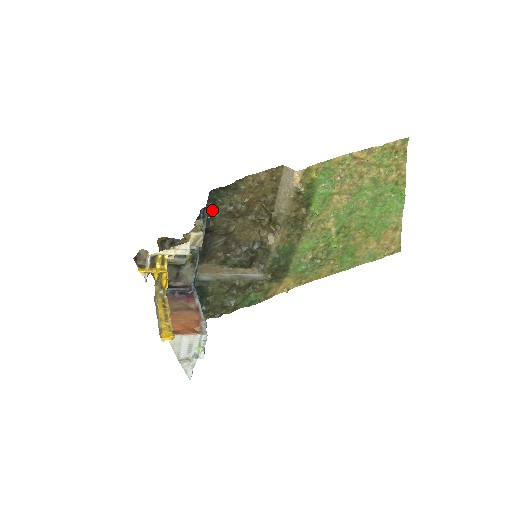
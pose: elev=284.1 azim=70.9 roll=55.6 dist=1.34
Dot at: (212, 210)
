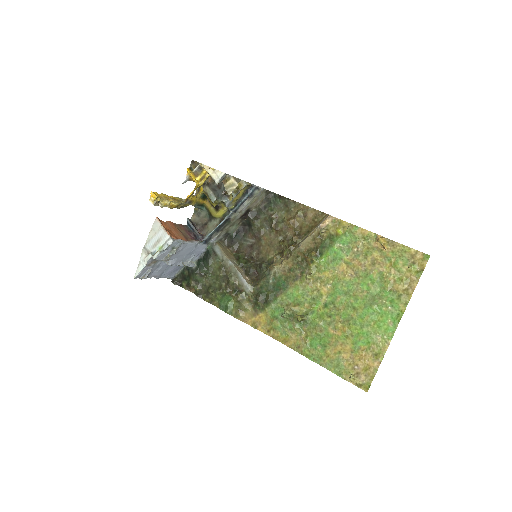
Dot at: (263, 209)
